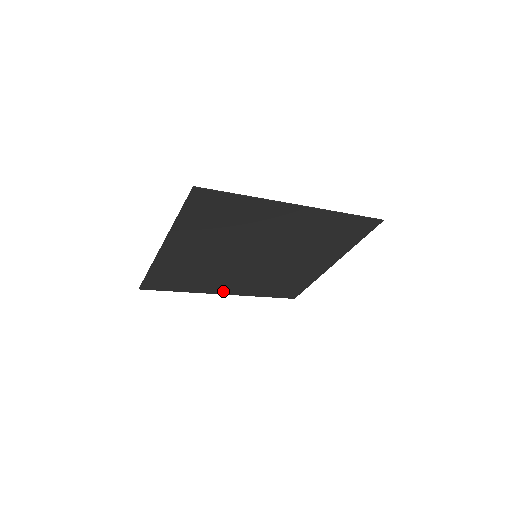
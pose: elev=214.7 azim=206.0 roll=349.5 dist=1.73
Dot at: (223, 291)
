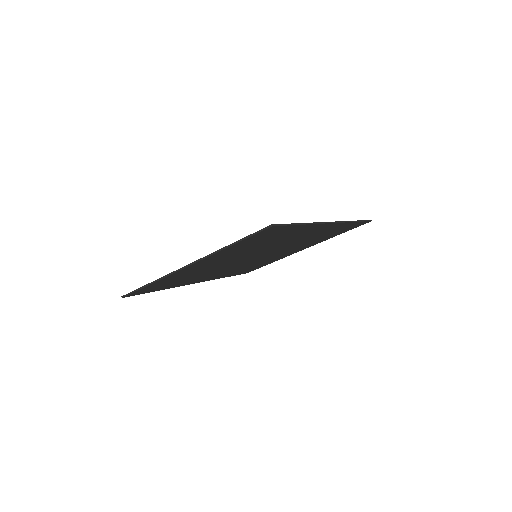
Dot at: (198, 281)
